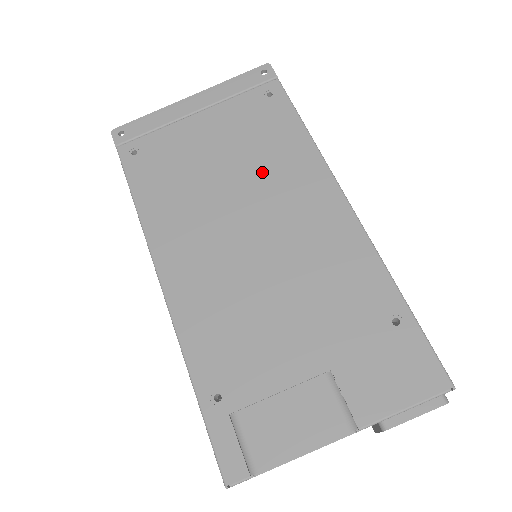
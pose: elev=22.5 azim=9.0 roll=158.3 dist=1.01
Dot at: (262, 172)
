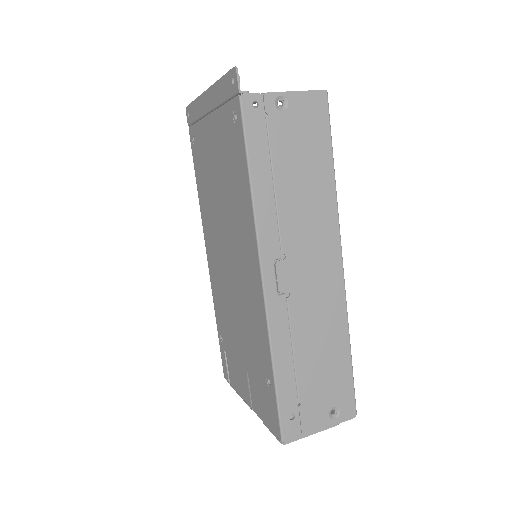
Dot at: (231, 207)
